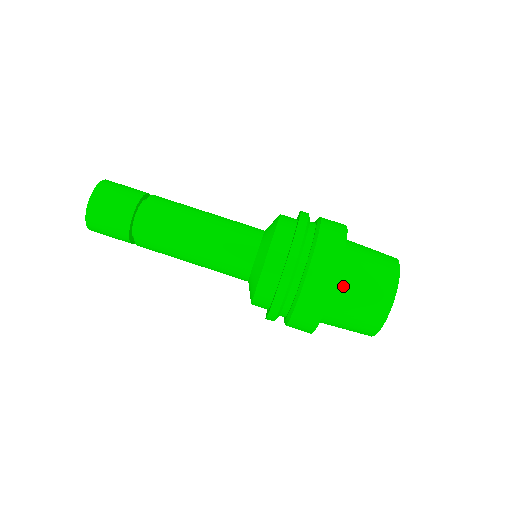
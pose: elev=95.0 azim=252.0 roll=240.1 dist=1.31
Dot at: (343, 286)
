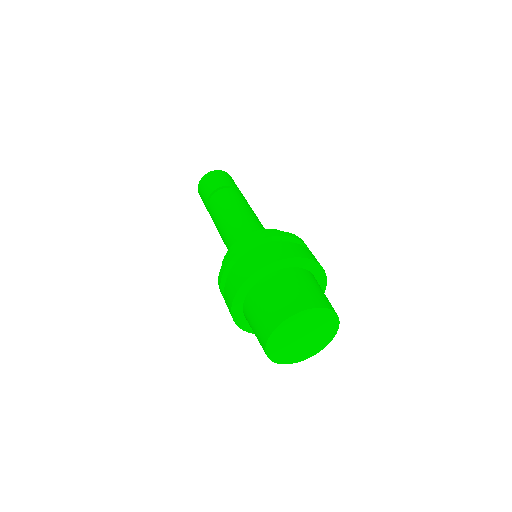
Dot at: (311, 276)
